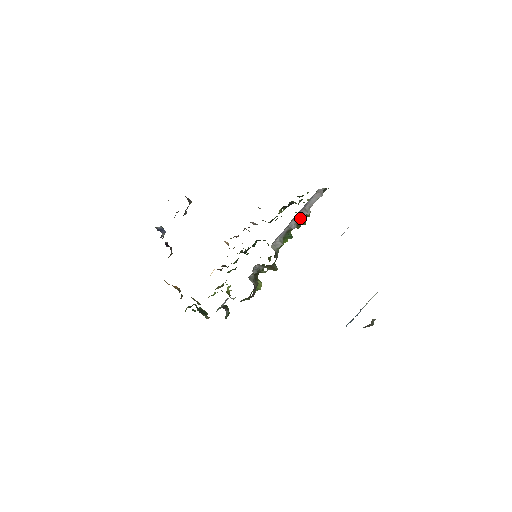
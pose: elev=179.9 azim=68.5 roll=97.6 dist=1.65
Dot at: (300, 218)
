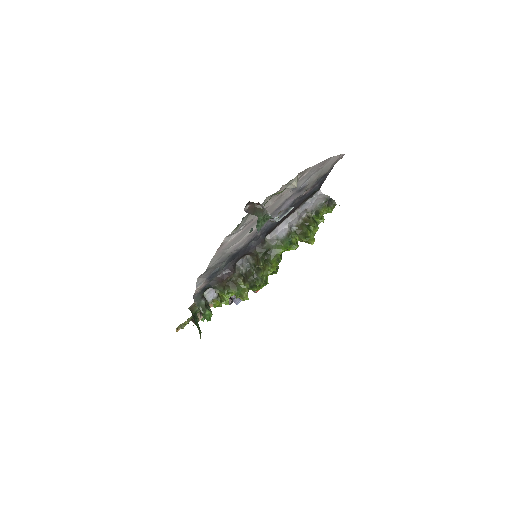
Dot at: (300, 218)
